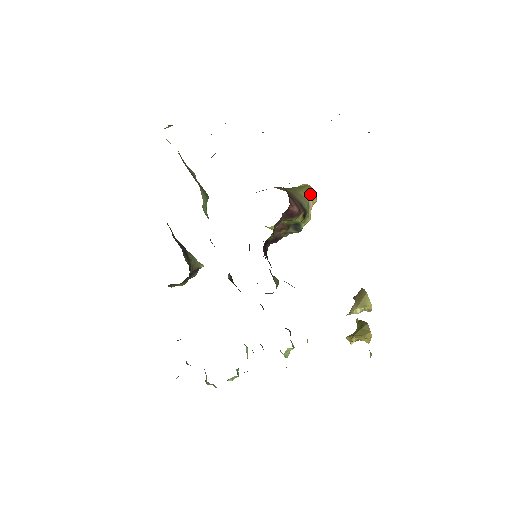
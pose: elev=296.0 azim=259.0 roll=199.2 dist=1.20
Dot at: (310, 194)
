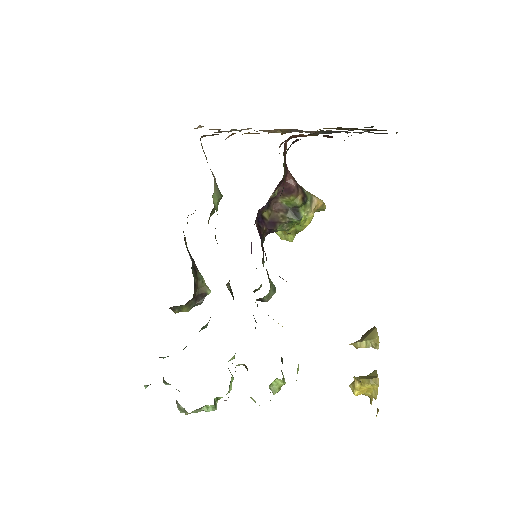
Dot at: occluded
